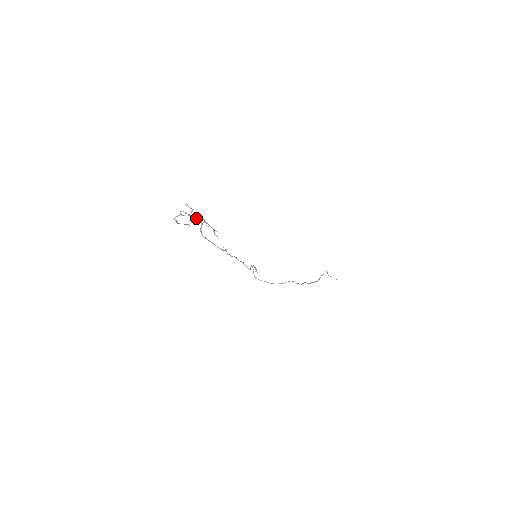
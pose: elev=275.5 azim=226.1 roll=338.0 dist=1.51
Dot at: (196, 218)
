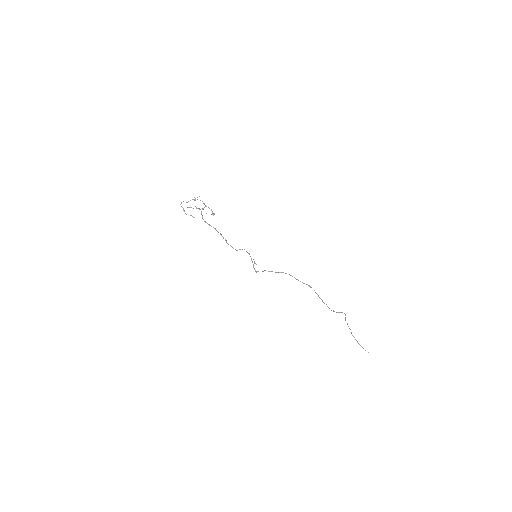
Dot at: (199, 208)
